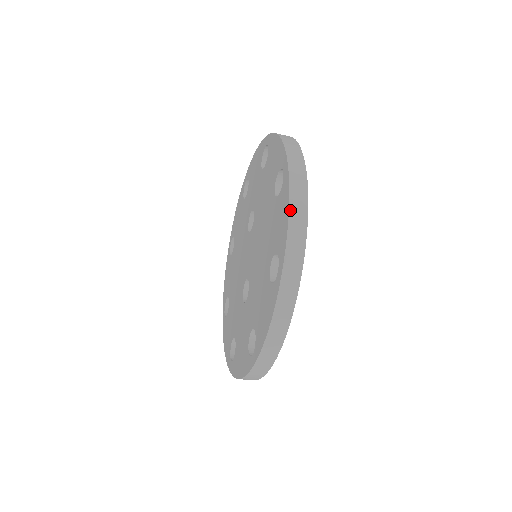
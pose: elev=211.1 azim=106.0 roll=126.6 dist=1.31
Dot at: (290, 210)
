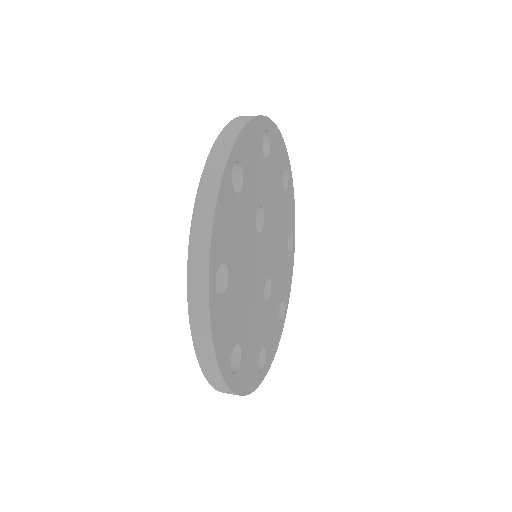
Dot at: (195, 346)
